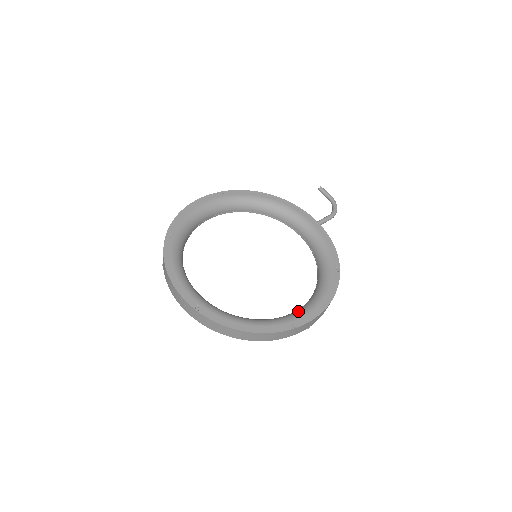
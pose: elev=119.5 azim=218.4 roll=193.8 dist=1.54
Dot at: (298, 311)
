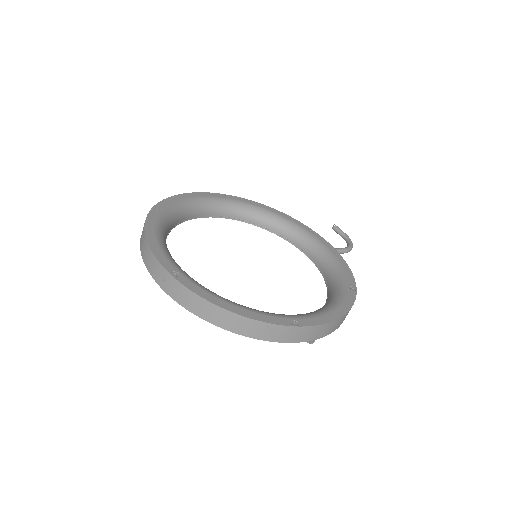
Dot at: occluded
